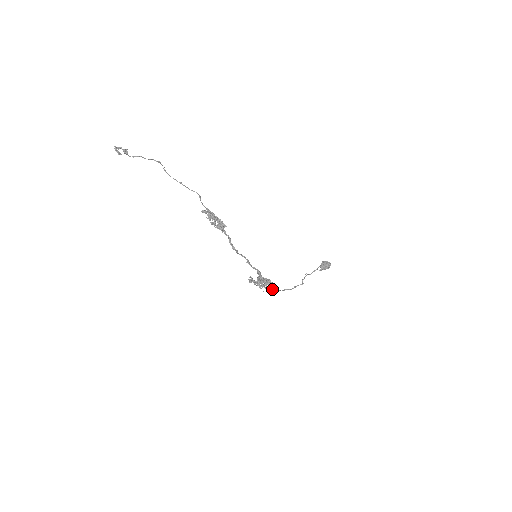
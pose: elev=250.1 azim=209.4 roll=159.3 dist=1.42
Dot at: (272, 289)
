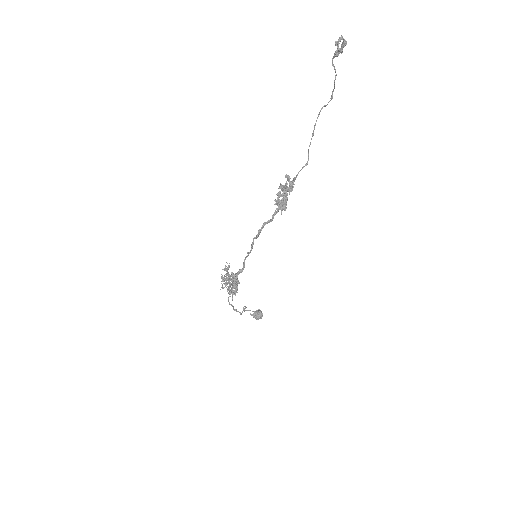
Dot at: (232, 296)
